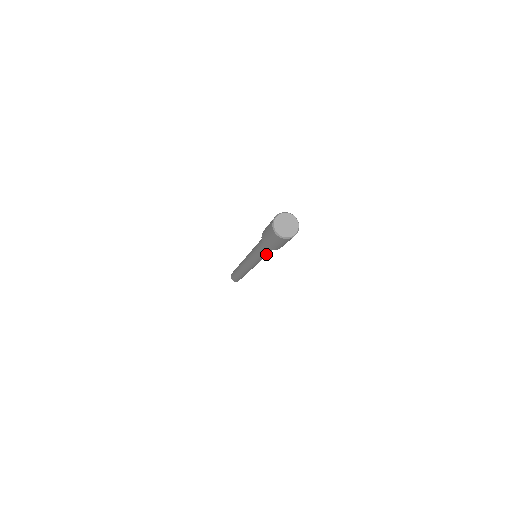
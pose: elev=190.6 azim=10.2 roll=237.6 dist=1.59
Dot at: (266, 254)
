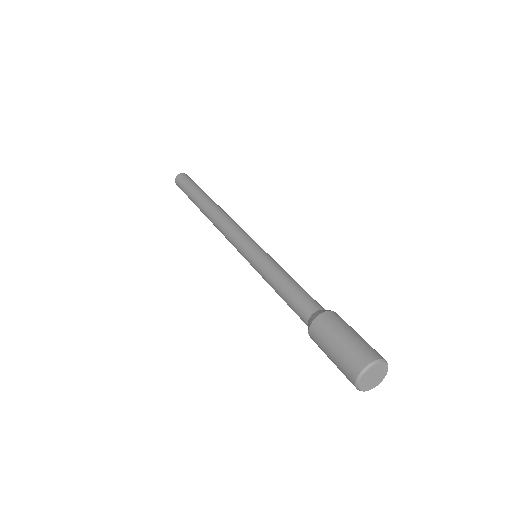
Dot at: occluded
